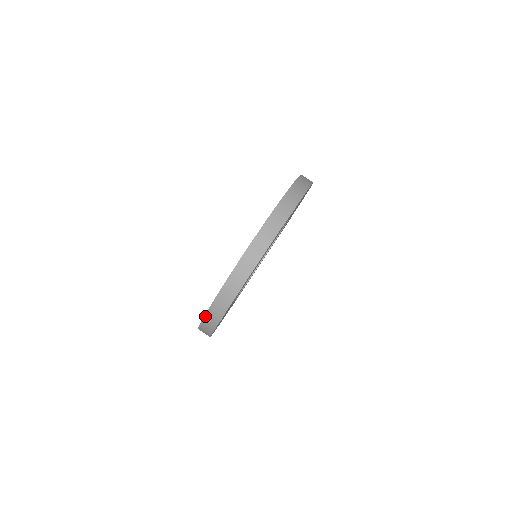
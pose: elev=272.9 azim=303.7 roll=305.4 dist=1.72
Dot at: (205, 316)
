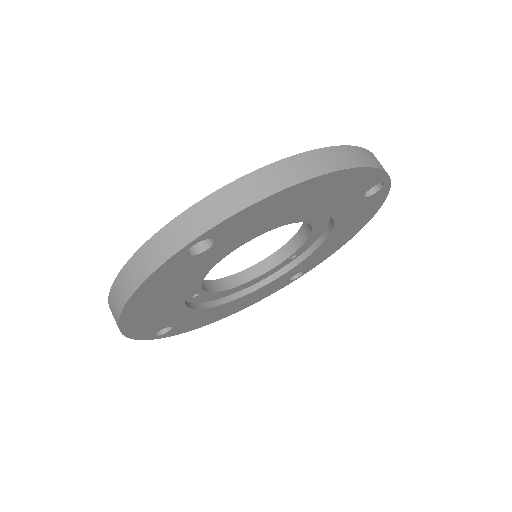
Dot at: (188, 210)
